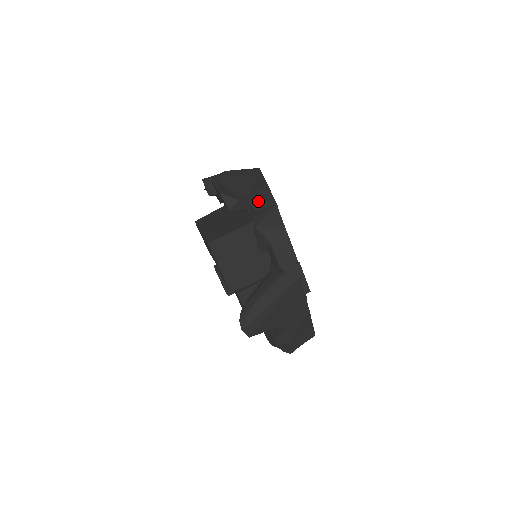
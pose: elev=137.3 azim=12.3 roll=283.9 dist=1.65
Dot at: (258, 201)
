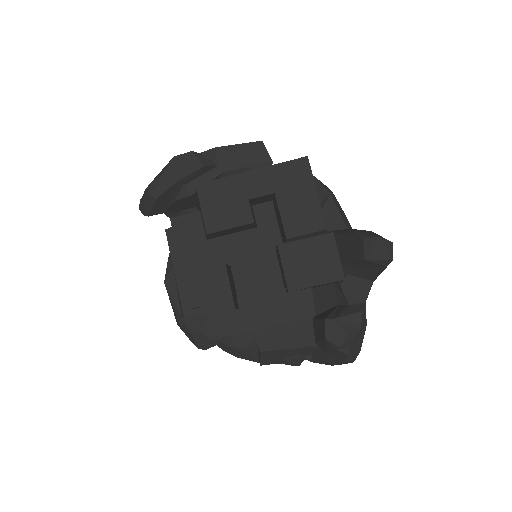
Dot at: occluded
